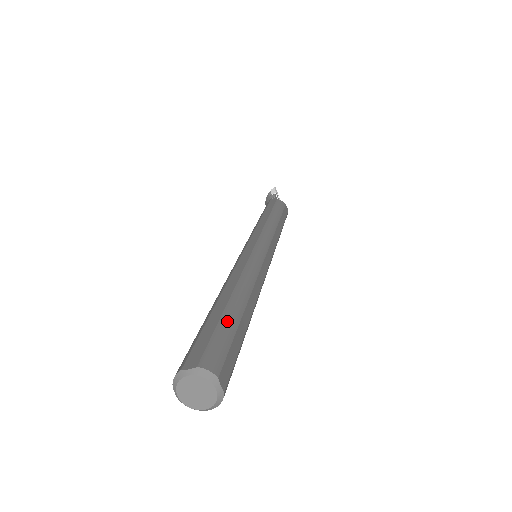
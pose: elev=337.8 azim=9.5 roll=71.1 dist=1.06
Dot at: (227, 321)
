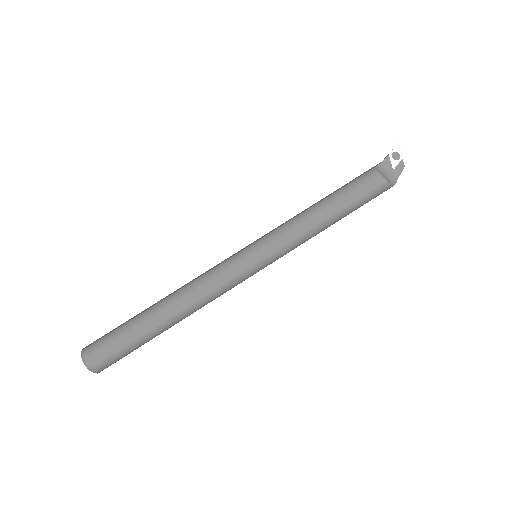
Dot at: (127, 325)
